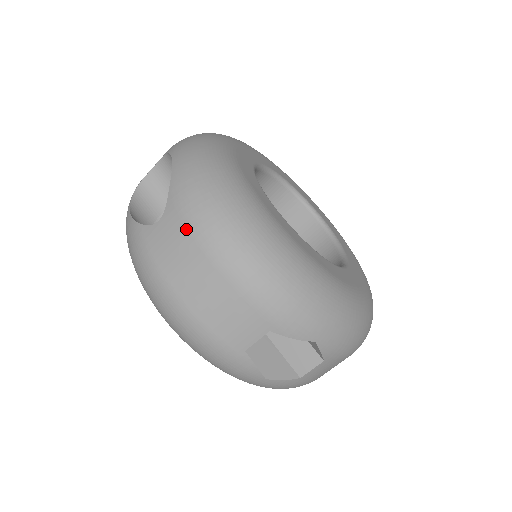
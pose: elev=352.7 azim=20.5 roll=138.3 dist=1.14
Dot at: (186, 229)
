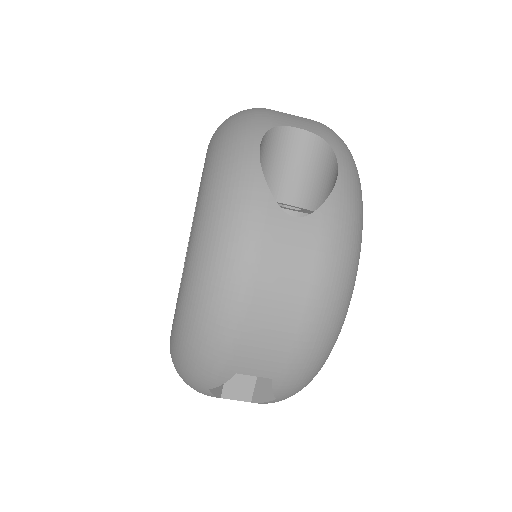
Dot at: (315, 258)
